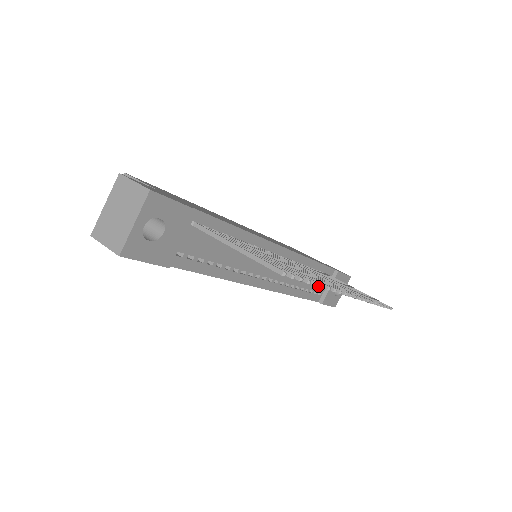
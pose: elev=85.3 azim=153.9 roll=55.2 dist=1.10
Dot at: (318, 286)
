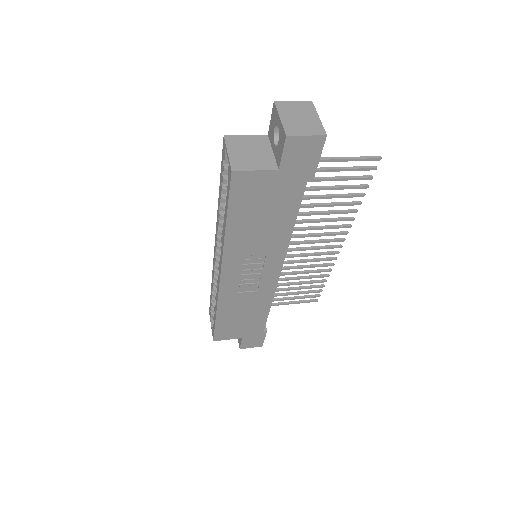
Dot at: (359, 203)
